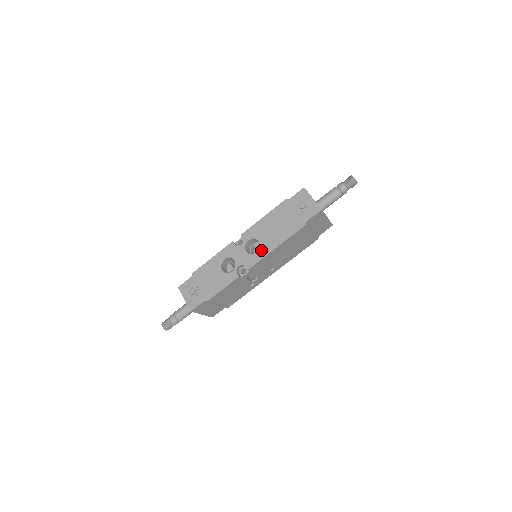
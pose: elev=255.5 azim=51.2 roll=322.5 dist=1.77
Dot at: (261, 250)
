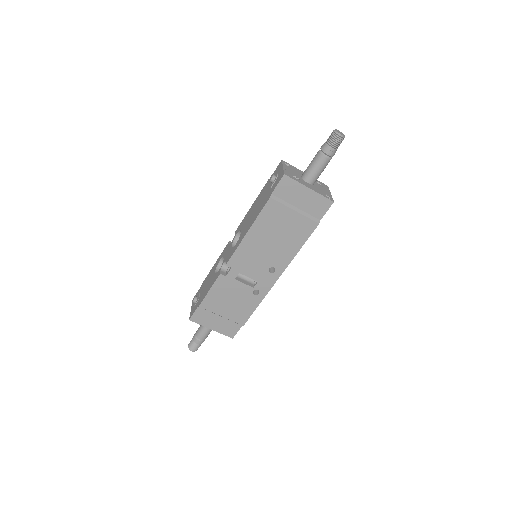
Dot at: (239, 240)
